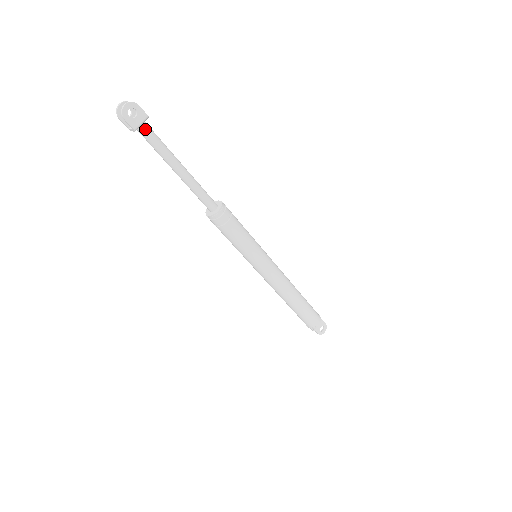
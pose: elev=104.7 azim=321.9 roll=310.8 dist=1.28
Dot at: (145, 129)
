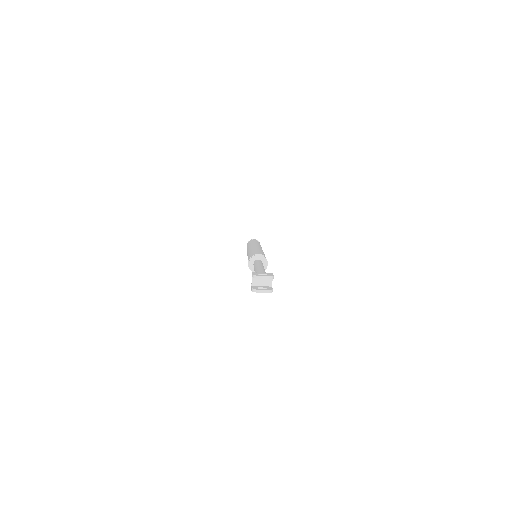
Dot at: (261, 285)
